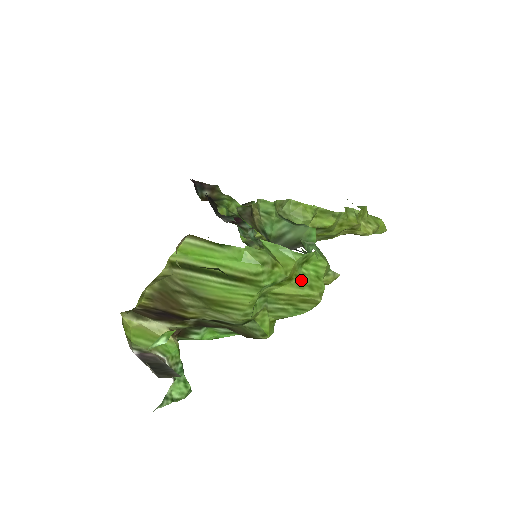
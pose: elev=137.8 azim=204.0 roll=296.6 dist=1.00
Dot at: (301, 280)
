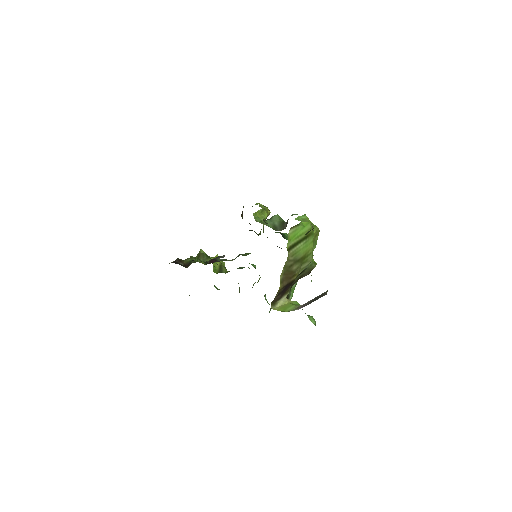
Dot at: occluded
